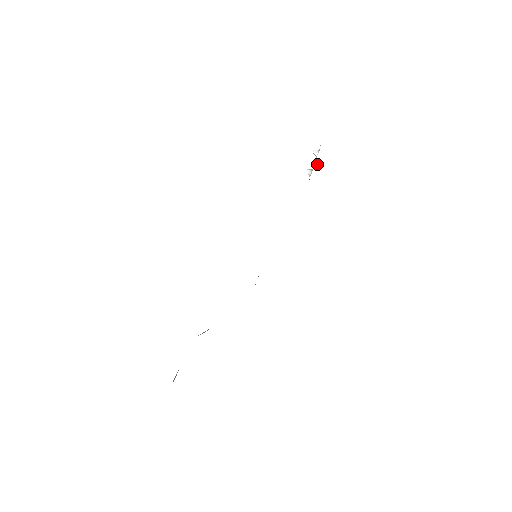
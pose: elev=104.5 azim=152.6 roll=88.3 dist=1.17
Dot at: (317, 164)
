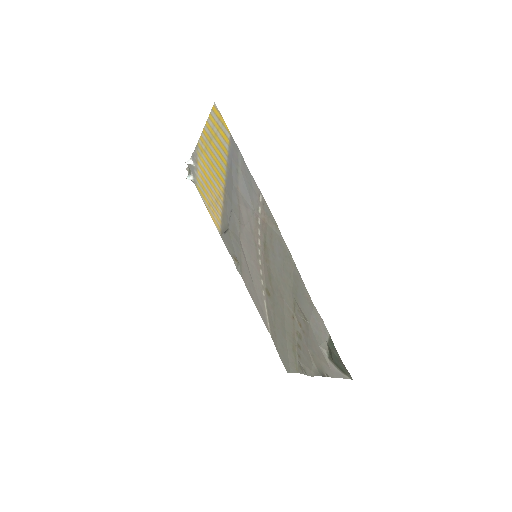
Dot at: (188, 168)
